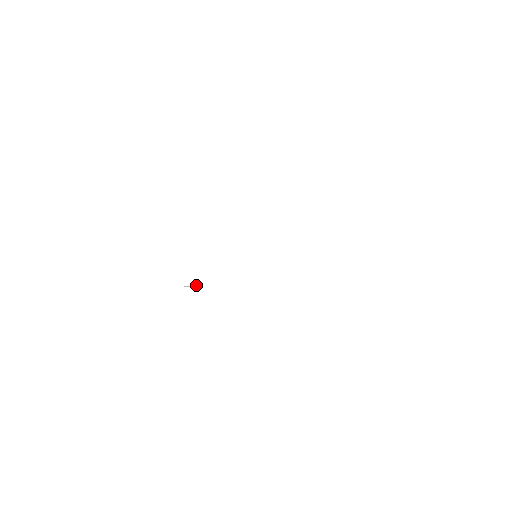
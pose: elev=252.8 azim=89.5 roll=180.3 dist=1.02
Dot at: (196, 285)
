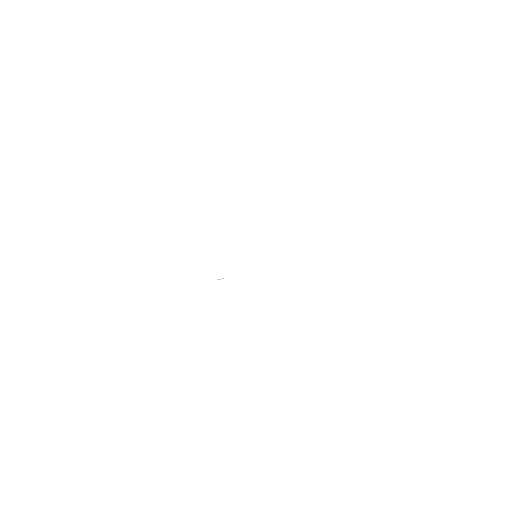
Dot at: occluded
